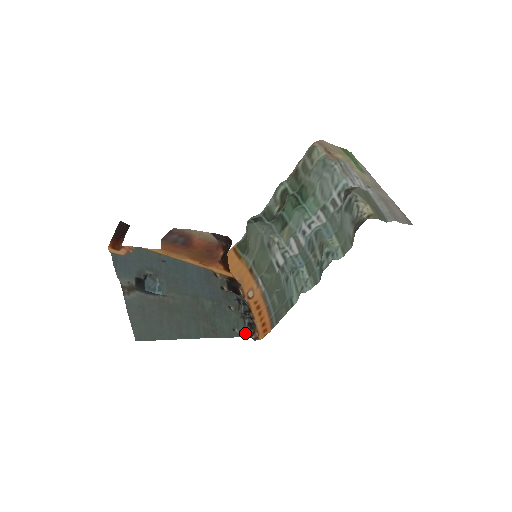
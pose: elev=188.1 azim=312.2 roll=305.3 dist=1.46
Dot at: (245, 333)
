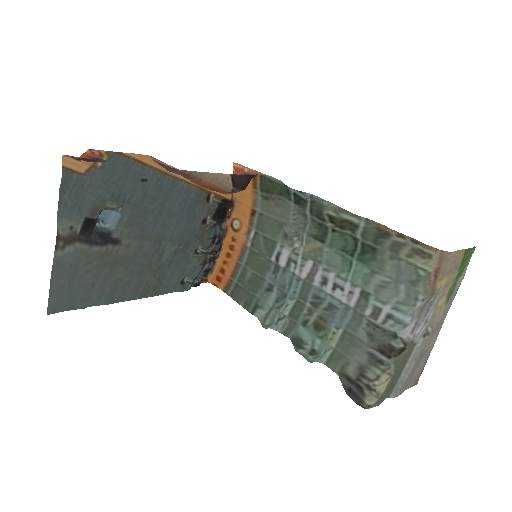
Dot at: (195, 280)
